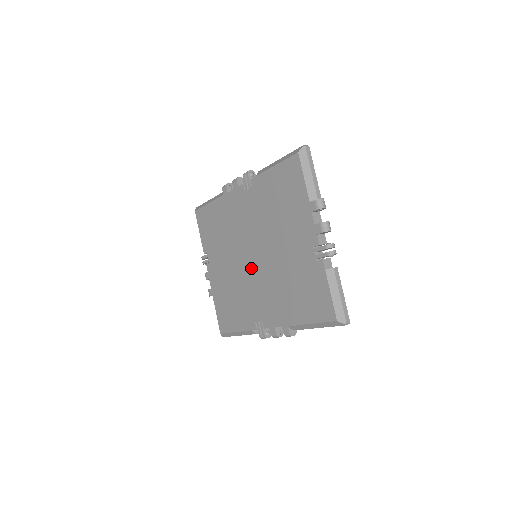
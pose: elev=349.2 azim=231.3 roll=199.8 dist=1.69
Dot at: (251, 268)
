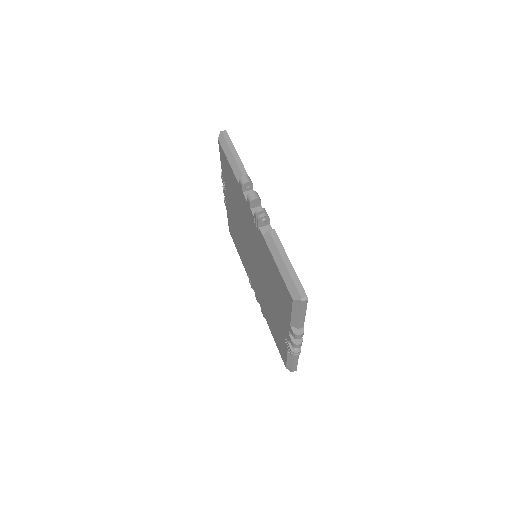
Dot at: (250, 257)
